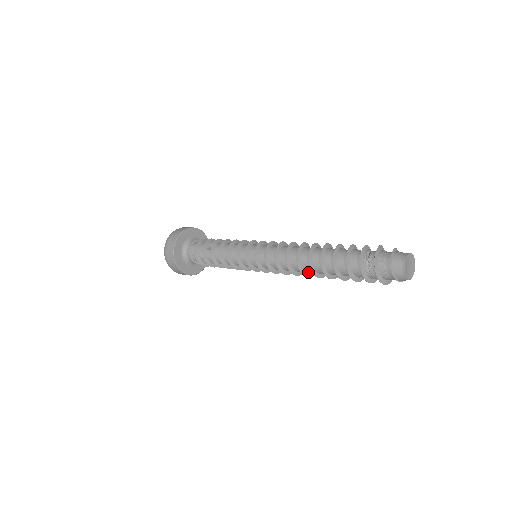
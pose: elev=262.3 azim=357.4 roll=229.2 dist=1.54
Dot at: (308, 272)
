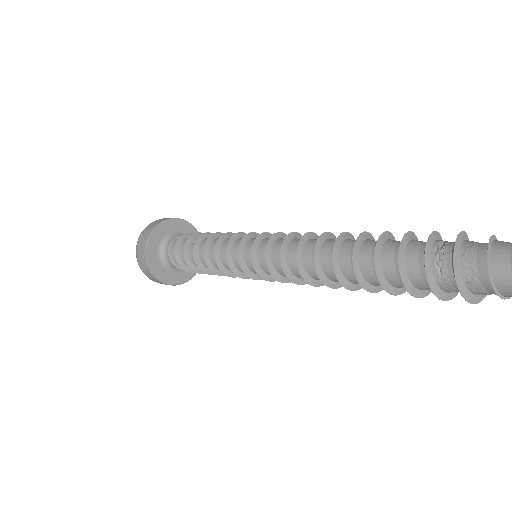
Dot at: (330, 279)
